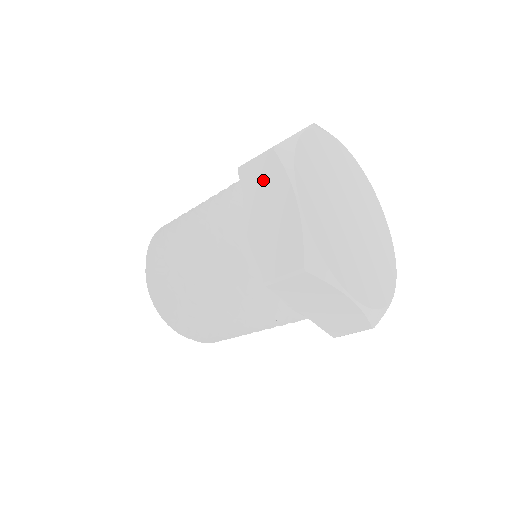
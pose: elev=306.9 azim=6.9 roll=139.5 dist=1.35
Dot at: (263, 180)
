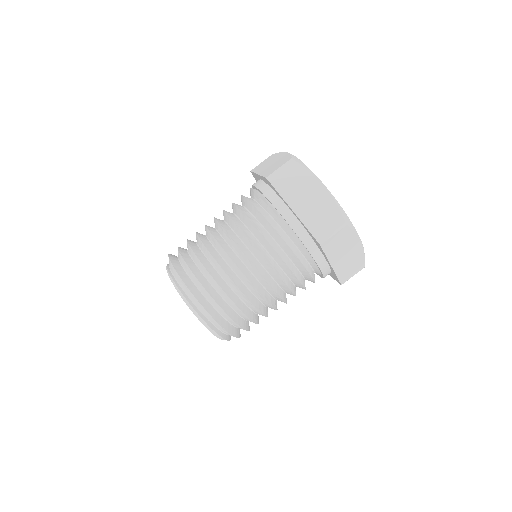
Dot at: (292, 180)
